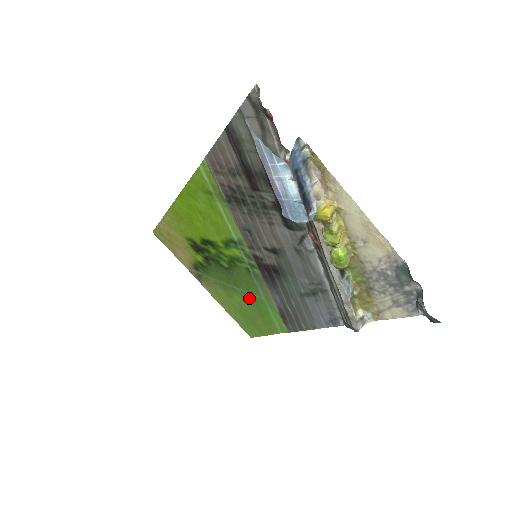
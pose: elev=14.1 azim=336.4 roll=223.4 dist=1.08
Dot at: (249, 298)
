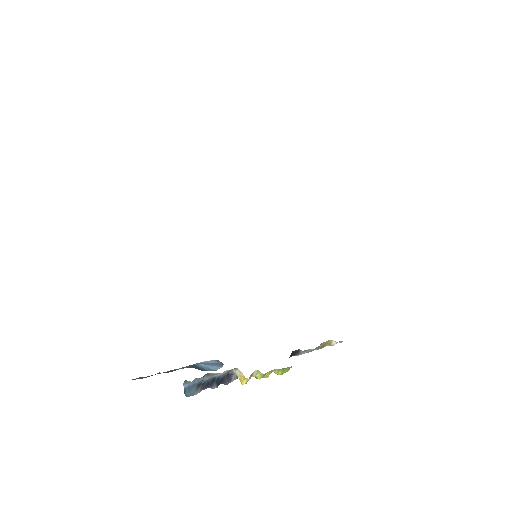
Dot at: occluded
